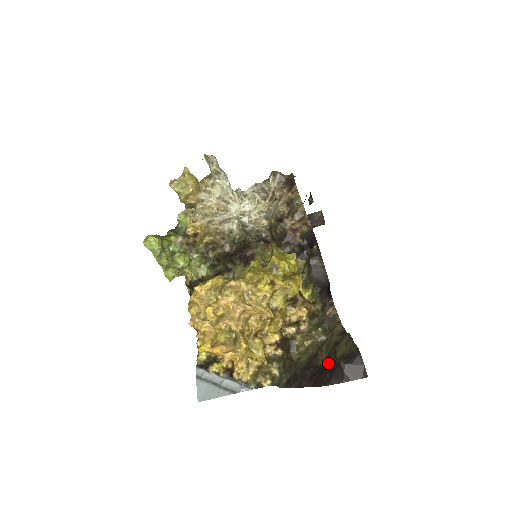
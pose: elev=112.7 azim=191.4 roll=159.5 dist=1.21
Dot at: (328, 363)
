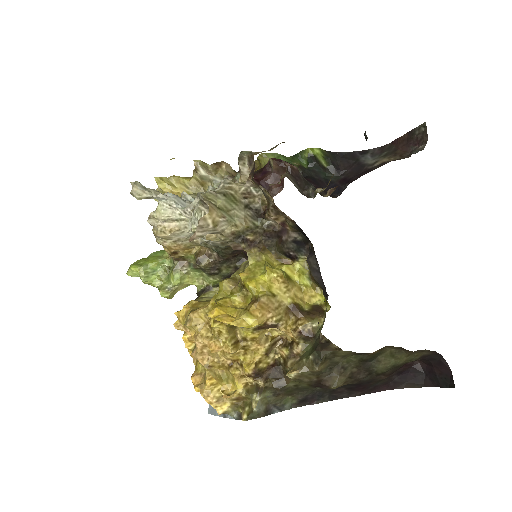
Dot at: (360, 381)
